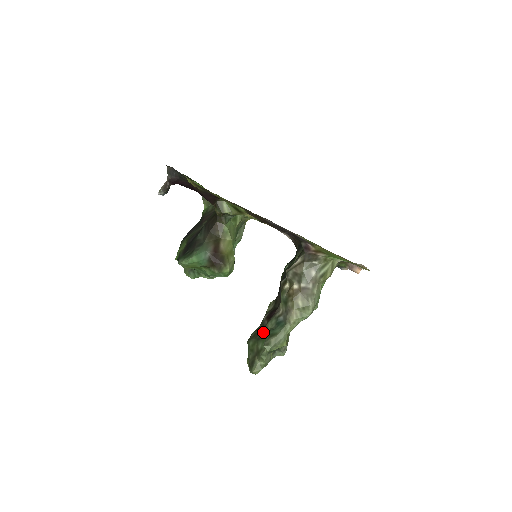
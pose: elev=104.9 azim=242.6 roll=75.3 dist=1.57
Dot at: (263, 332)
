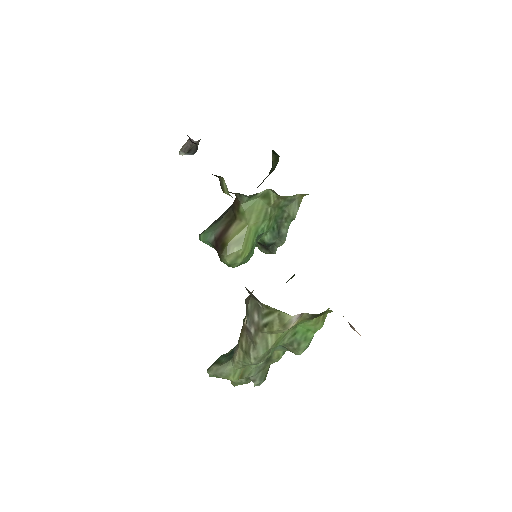
Dot at: occluded
